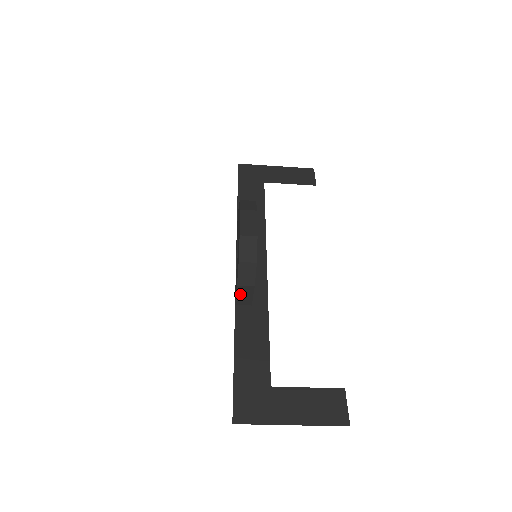
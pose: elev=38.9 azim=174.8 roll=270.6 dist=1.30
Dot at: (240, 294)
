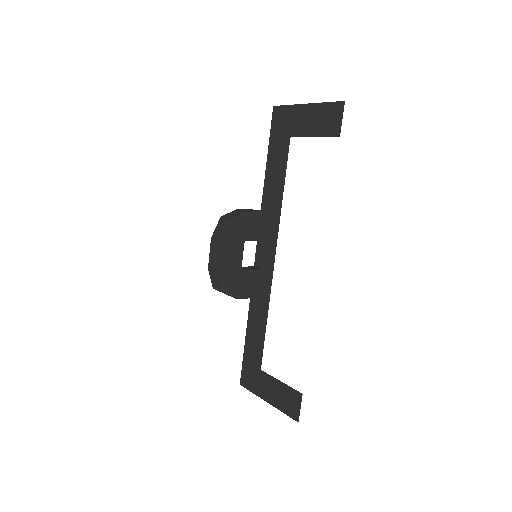
Dot at: occluded
